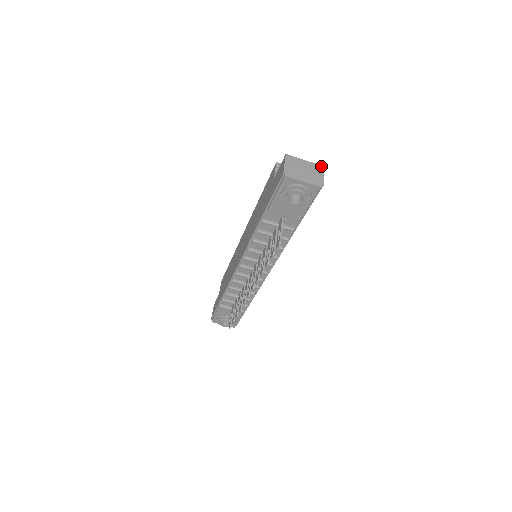
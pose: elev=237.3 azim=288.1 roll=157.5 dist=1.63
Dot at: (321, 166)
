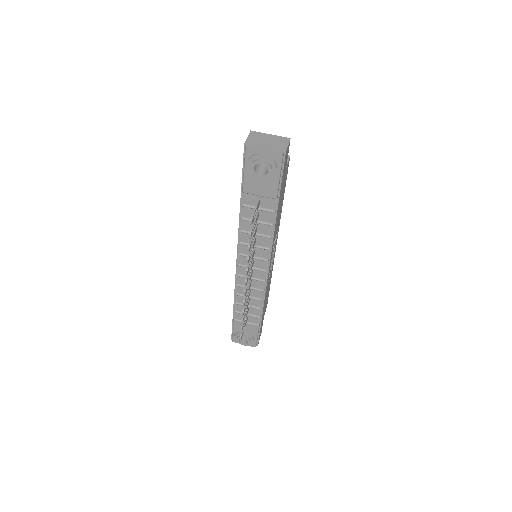
Dot at: (287, 138)
